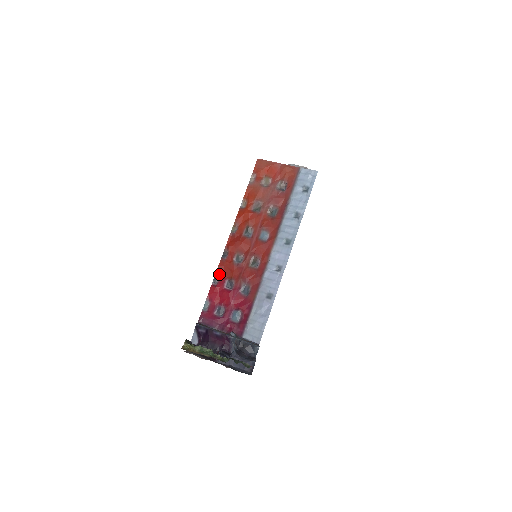
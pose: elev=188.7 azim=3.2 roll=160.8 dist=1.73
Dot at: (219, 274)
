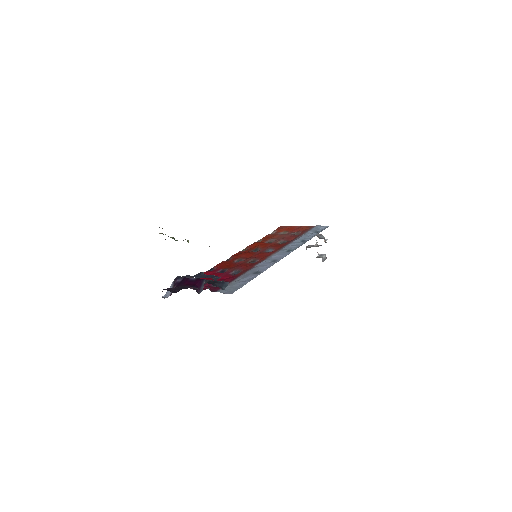
Dot at: (216, 267)
